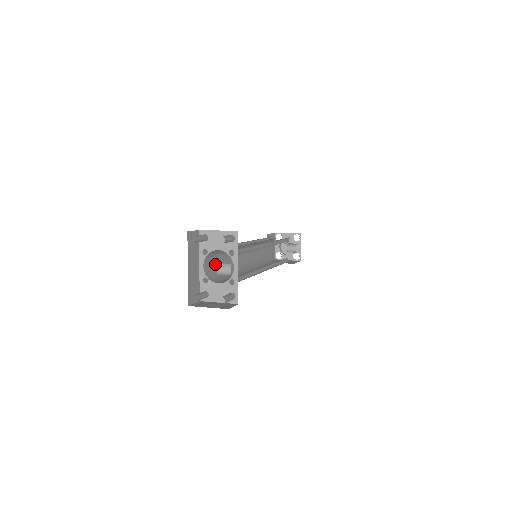
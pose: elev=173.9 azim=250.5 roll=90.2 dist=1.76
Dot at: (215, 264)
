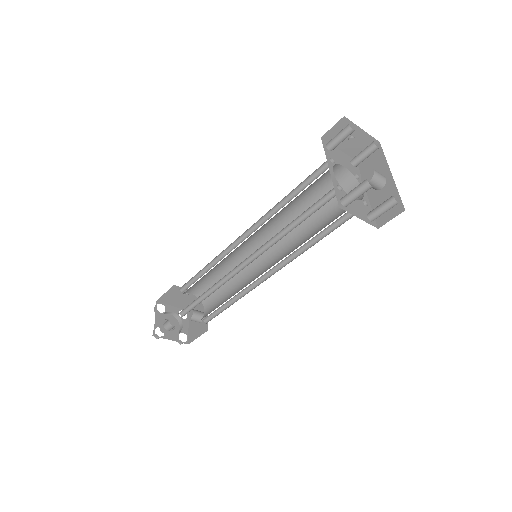
Dot at: occluded
